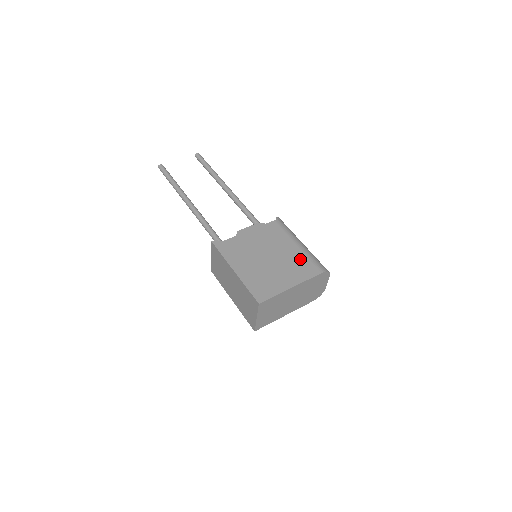
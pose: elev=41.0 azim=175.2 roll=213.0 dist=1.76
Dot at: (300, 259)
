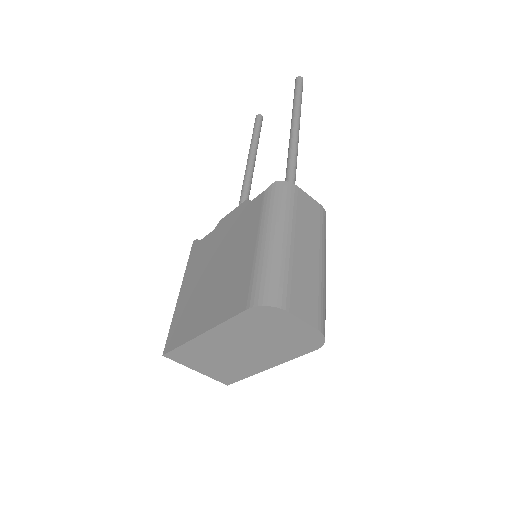
Dot at: (241, 275)
